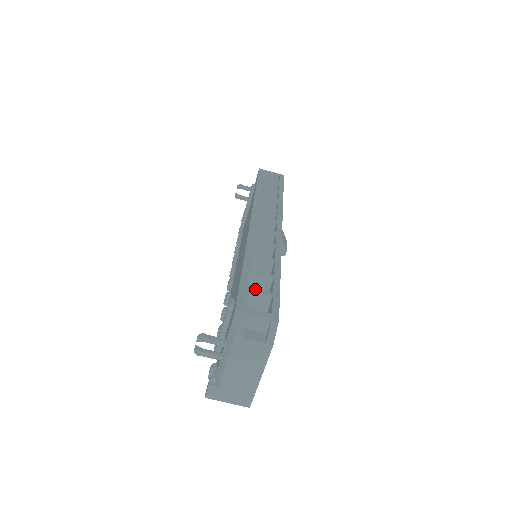
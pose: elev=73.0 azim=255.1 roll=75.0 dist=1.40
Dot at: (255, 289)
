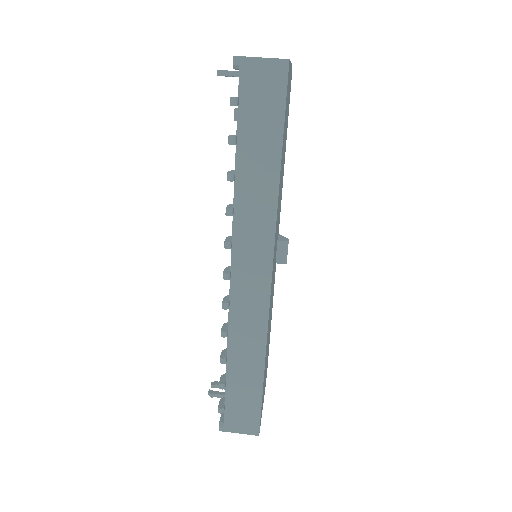
Dot at: occluded
